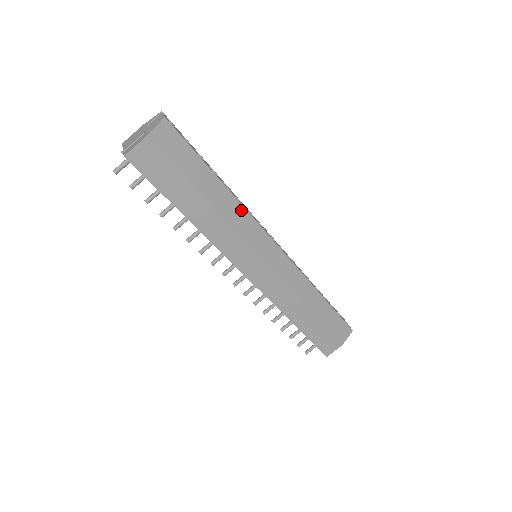
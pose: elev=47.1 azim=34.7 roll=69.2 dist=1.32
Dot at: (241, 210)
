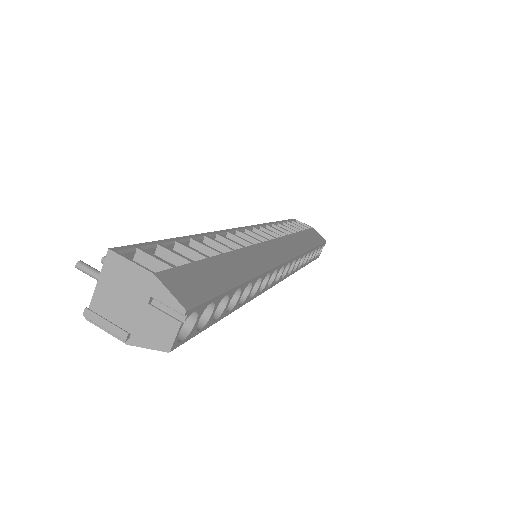
Dot at: occluded
